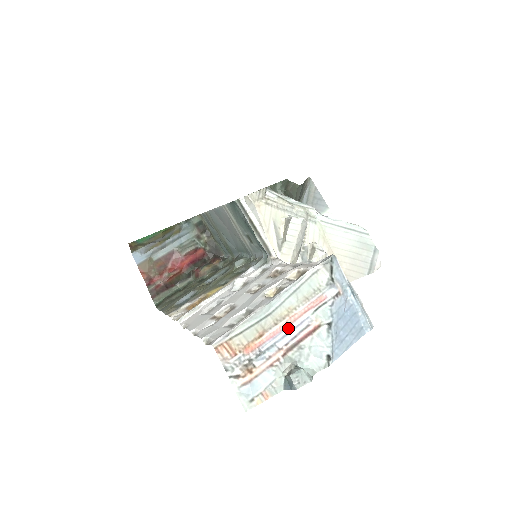
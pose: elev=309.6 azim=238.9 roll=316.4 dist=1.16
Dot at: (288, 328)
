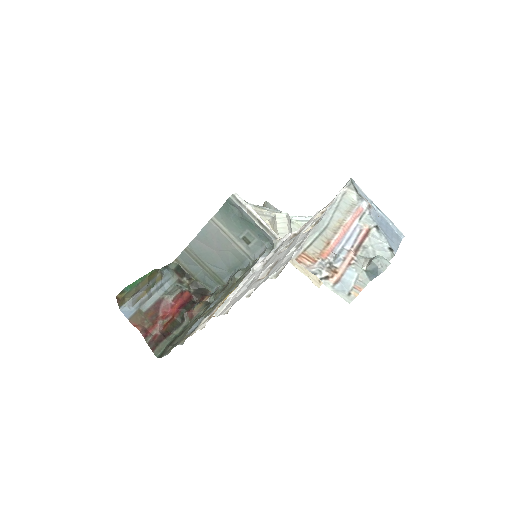
Dot at: (347, 234)
